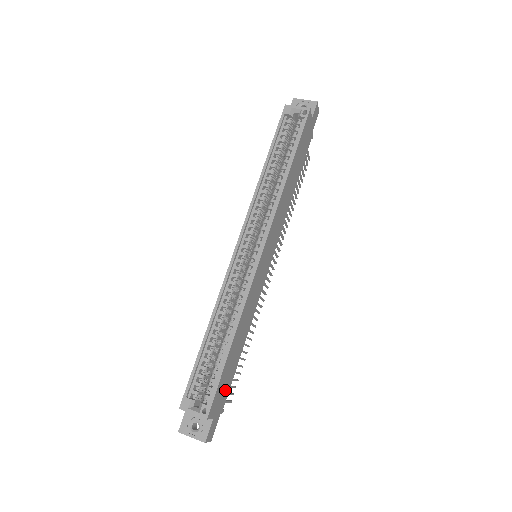
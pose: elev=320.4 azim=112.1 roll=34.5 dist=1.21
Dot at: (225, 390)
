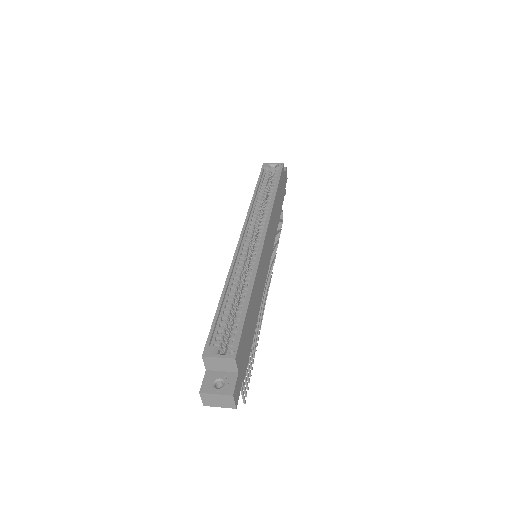
Dot at: (245, 354)
